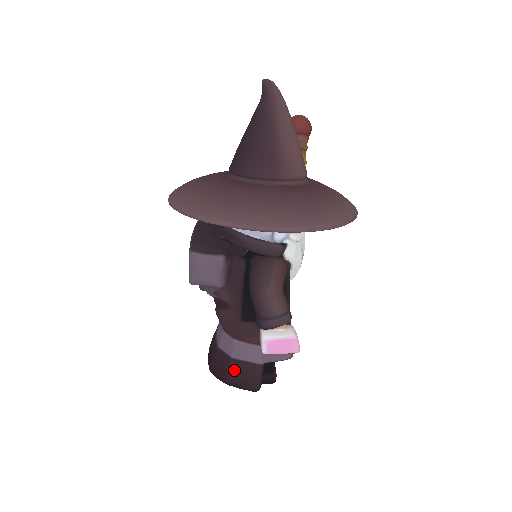
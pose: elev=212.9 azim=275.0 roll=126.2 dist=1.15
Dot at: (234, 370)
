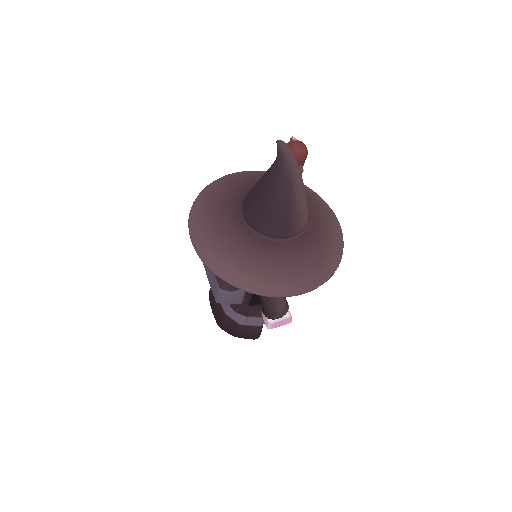
Dot at: (241, 330)
